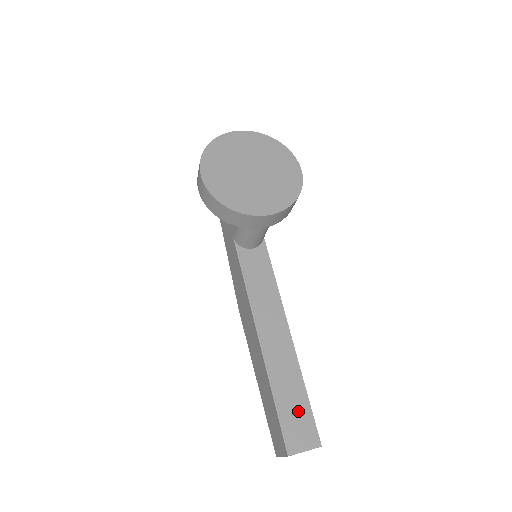
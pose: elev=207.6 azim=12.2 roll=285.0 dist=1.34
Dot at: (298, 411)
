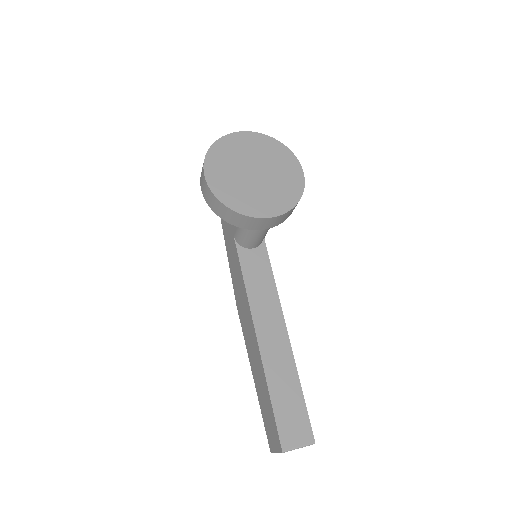
Dot at: (293, 409)
